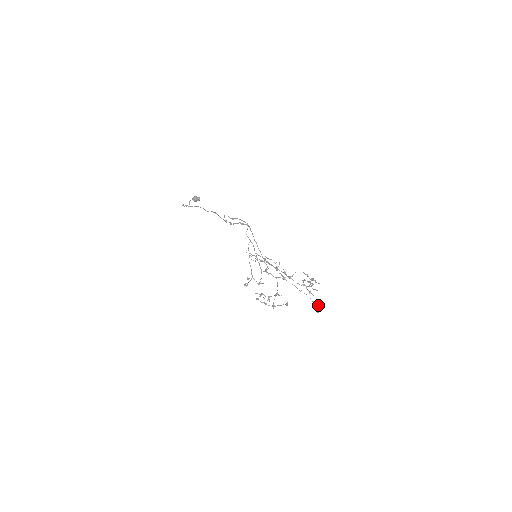
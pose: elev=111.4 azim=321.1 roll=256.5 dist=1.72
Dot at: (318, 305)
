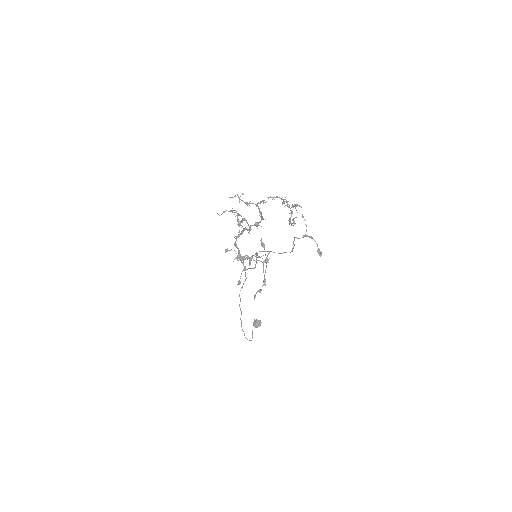
Dot at: (312, 238)
